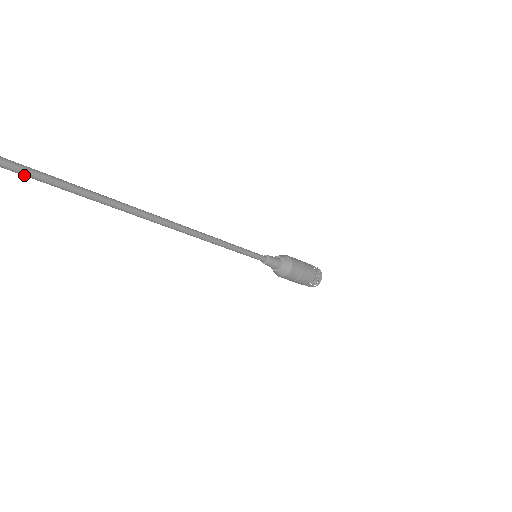
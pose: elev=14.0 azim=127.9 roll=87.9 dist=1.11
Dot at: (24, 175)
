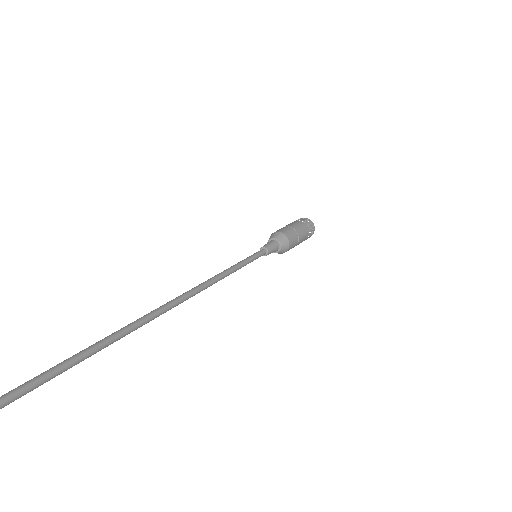
Dot at: (48, 380)
